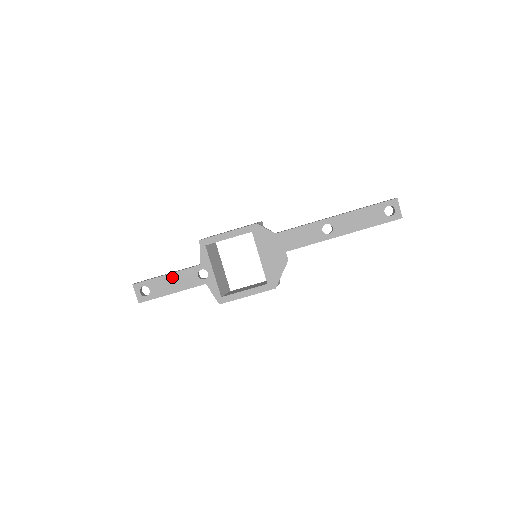
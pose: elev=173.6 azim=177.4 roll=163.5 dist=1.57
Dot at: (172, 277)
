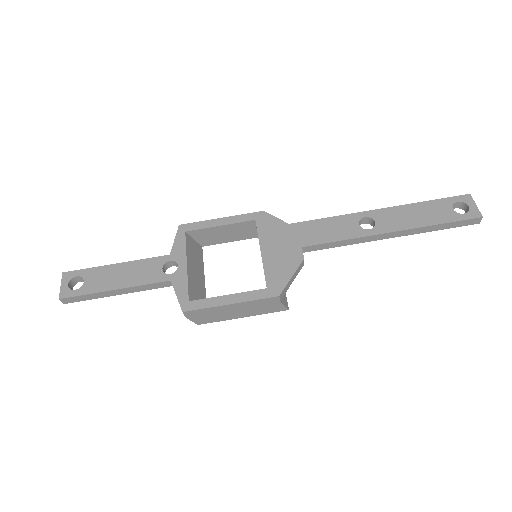
Dot at: (124, 267)
